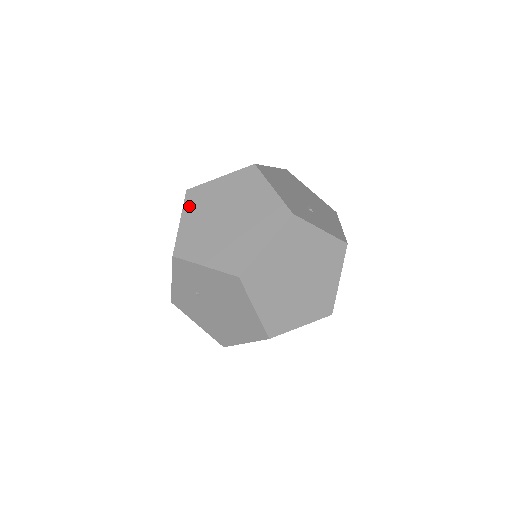
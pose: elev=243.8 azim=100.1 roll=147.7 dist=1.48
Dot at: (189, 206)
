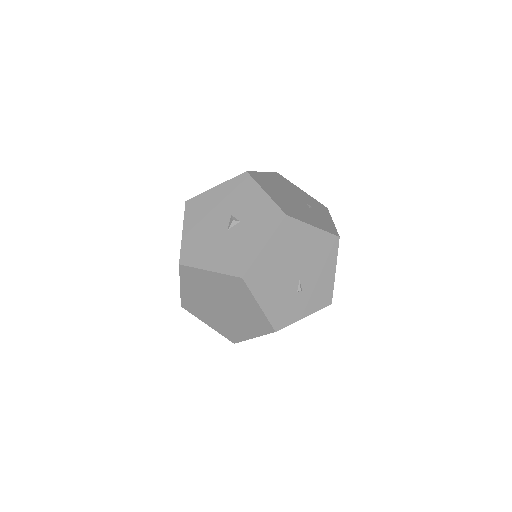
Dot at: (185, 280)
